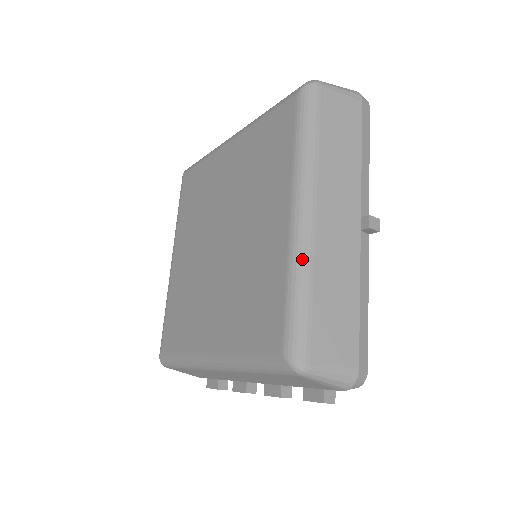
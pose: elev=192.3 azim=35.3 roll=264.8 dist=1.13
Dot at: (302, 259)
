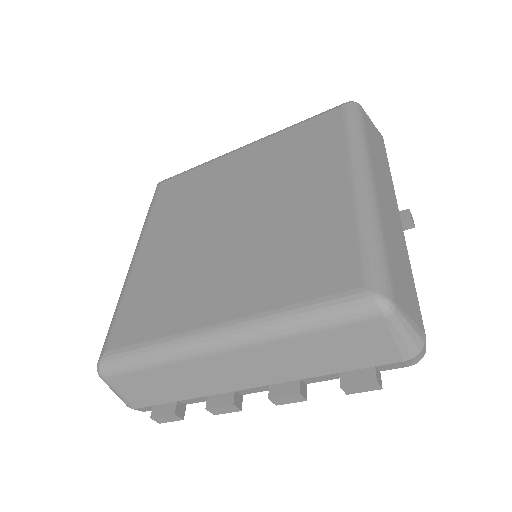
Dot at: (372, 212)
